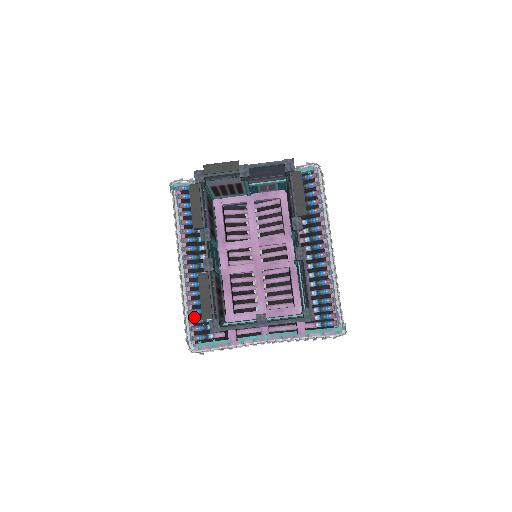
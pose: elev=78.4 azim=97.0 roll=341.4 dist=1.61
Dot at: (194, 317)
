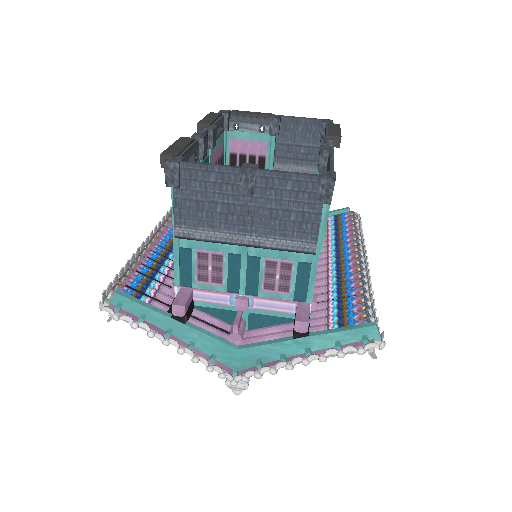
Dot at: occluded
